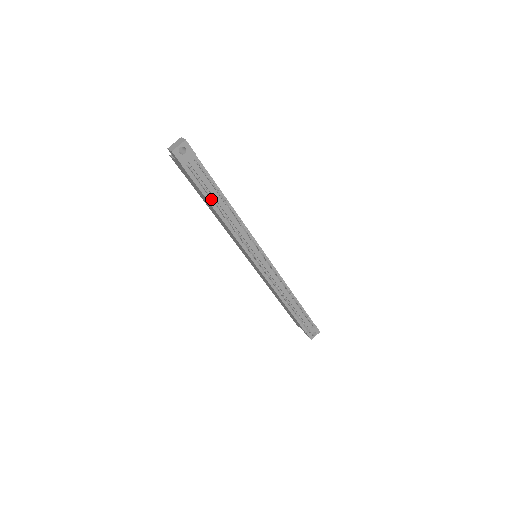
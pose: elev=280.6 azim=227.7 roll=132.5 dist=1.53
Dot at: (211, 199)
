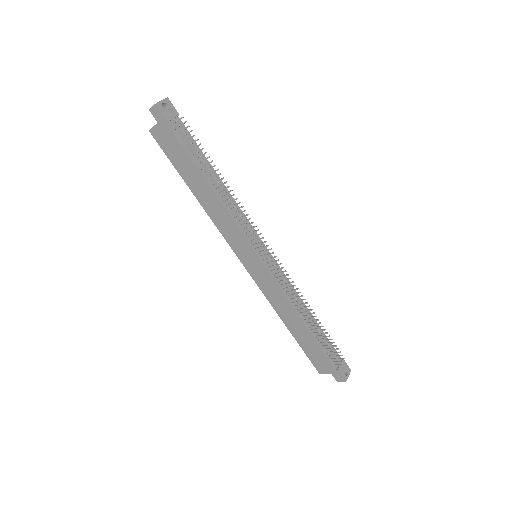
Dot at: (200, 167)
